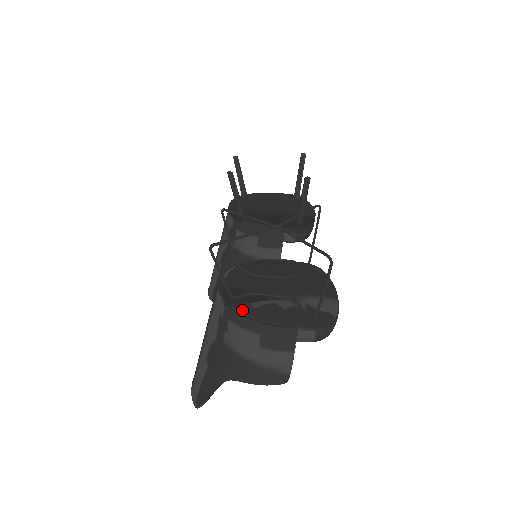
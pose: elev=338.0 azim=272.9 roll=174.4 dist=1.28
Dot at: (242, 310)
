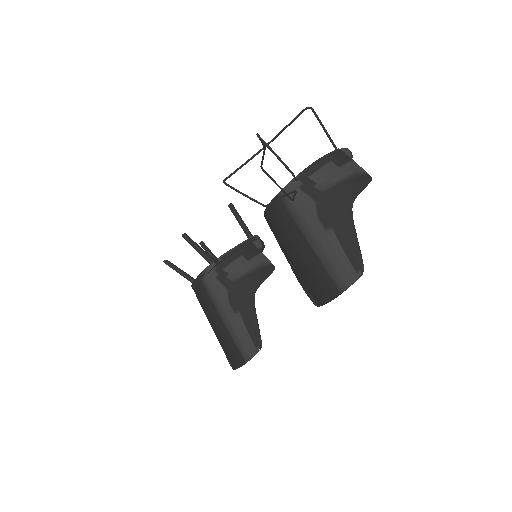
Dot at: (307, 168)
